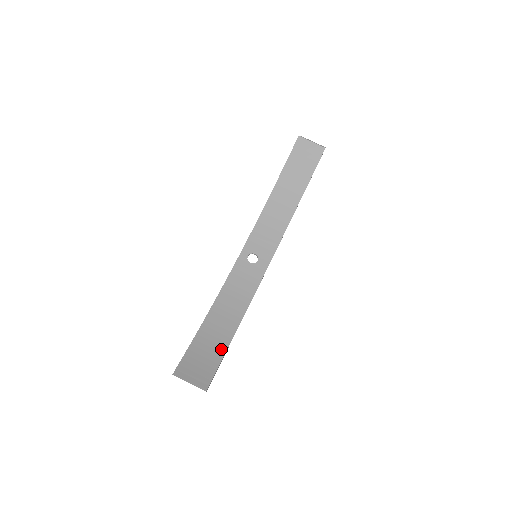
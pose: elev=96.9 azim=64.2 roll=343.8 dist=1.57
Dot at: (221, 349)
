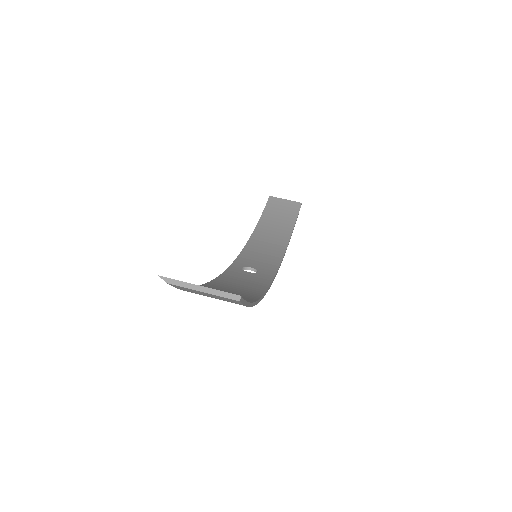
Dot at: occluded
